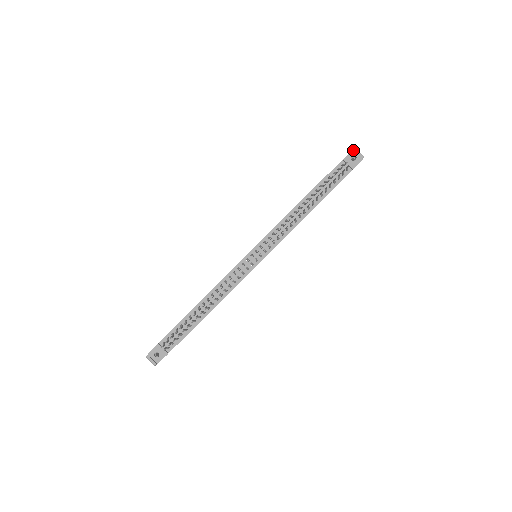
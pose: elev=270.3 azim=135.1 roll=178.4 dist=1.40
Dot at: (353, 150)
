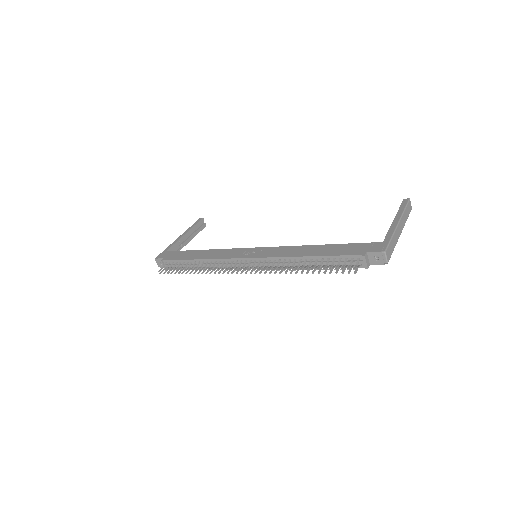
Dot at: (381, 252)
